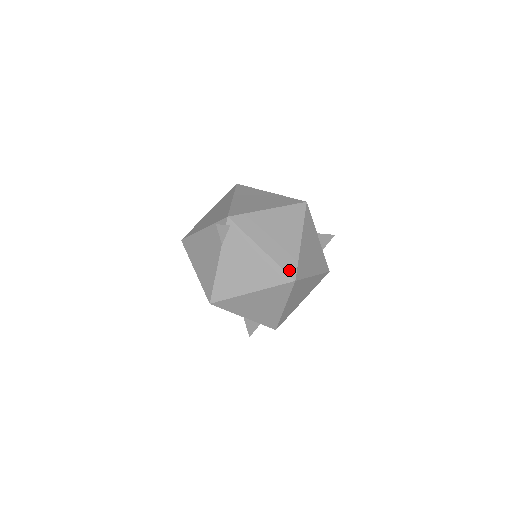
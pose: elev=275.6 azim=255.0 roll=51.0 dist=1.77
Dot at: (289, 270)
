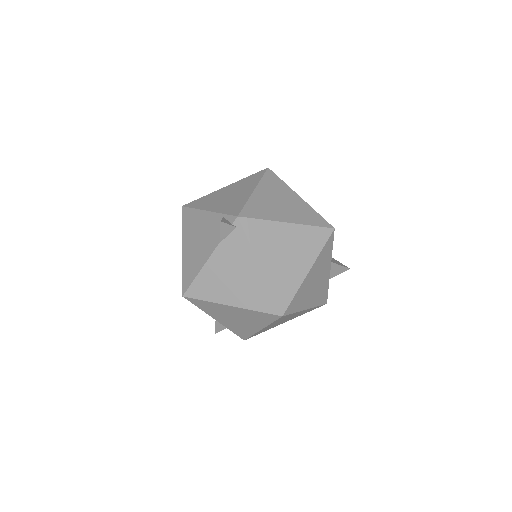
Dot at: (281, 302)
